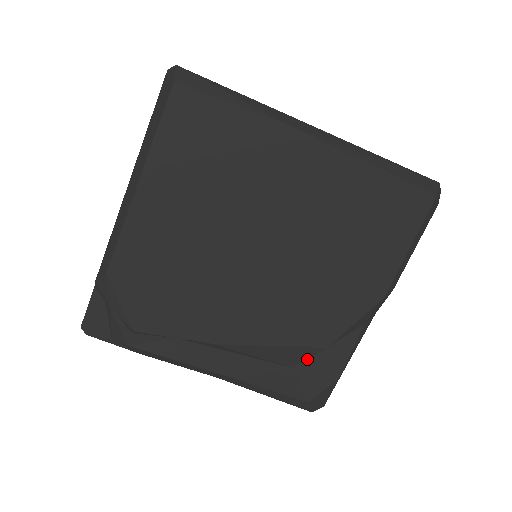
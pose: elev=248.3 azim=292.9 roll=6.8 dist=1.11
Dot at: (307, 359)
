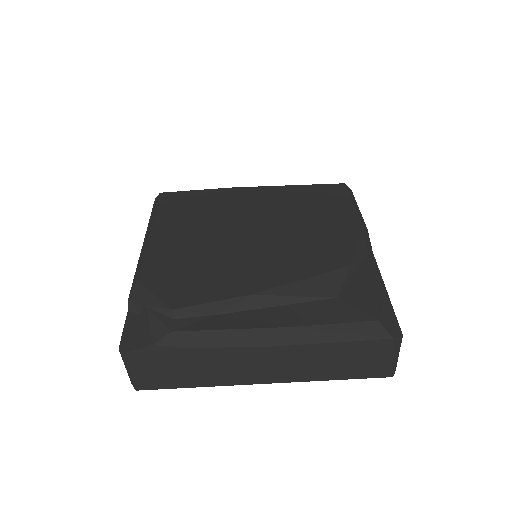
Dot at: (344, 288)
